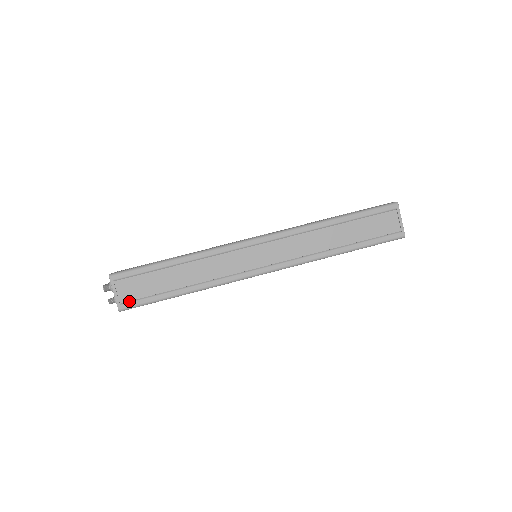
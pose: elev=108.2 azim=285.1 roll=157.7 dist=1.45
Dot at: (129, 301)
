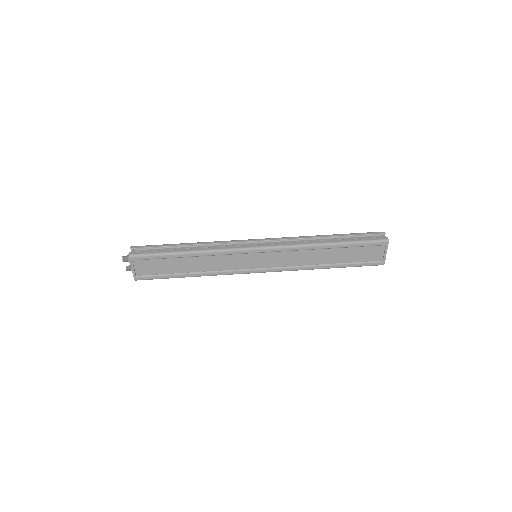
Dot at: (144, 275)
